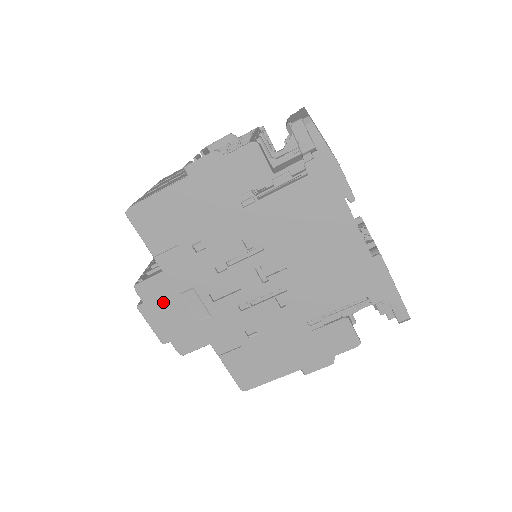
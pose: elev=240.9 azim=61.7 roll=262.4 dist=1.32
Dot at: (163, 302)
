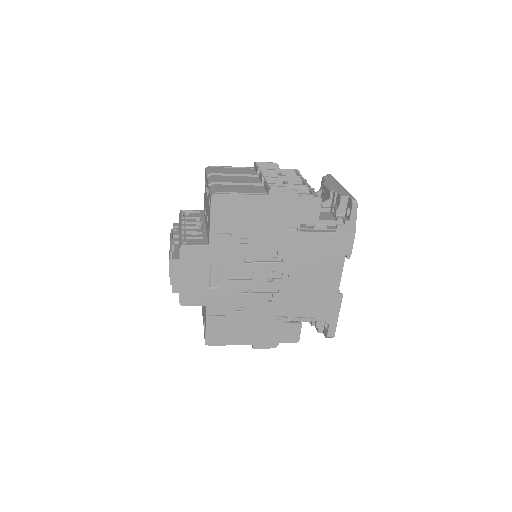
Dot at: (194, 265)
